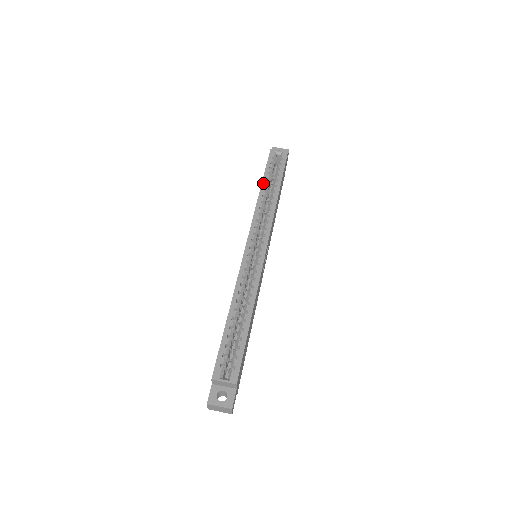
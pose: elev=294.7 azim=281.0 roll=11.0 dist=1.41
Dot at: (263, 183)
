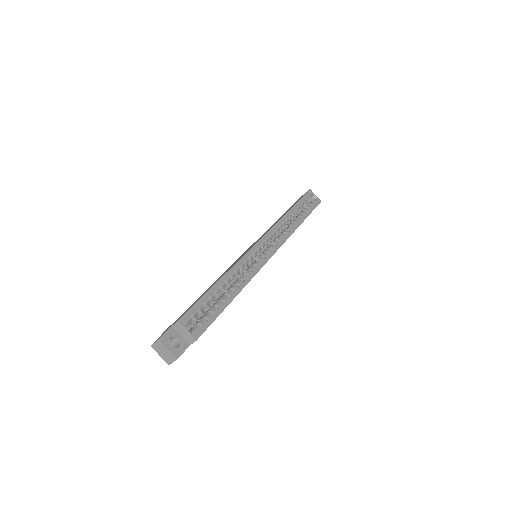
Dot at: (294, 207)
